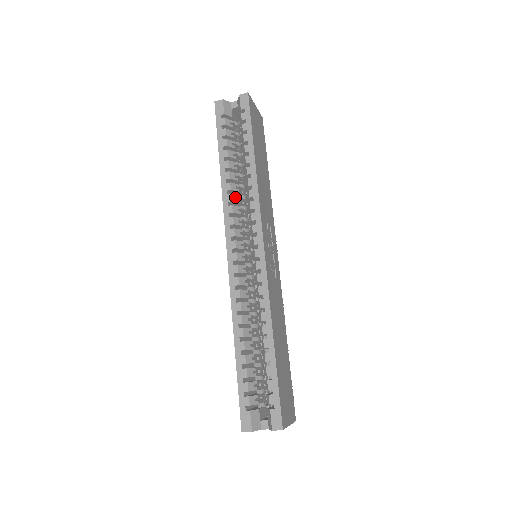
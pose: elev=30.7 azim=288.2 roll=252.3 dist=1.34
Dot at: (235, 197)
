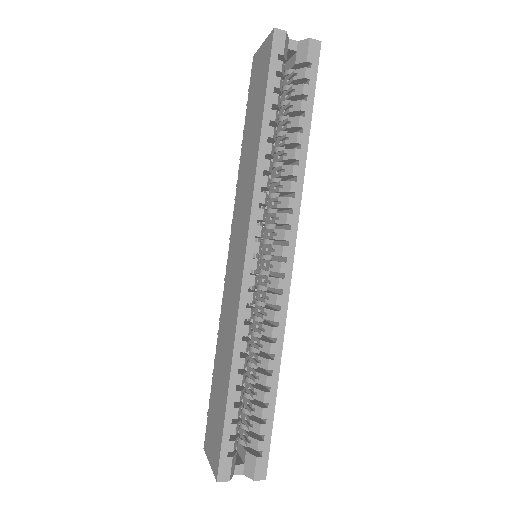
Dot at: (269, 181)
